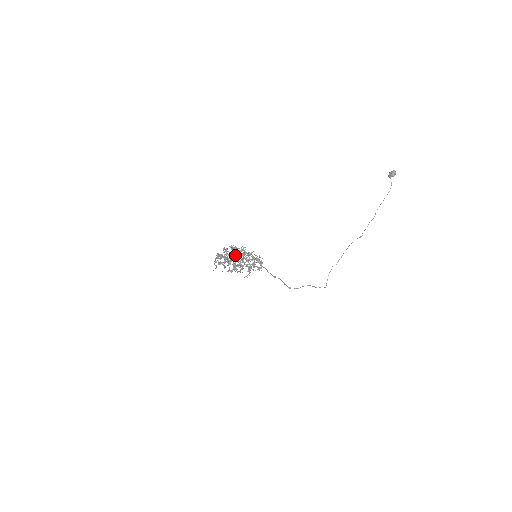
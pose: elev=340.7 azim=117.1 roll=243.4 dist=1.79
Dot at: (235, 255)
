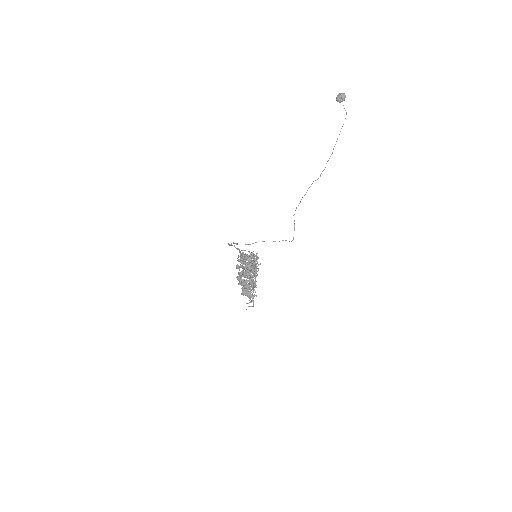
Dot at: (246, 271)
